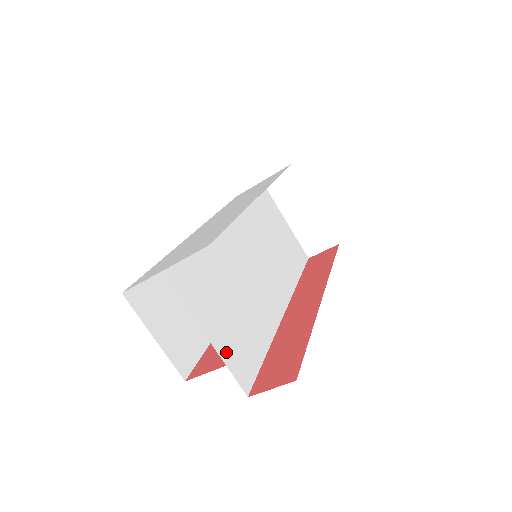
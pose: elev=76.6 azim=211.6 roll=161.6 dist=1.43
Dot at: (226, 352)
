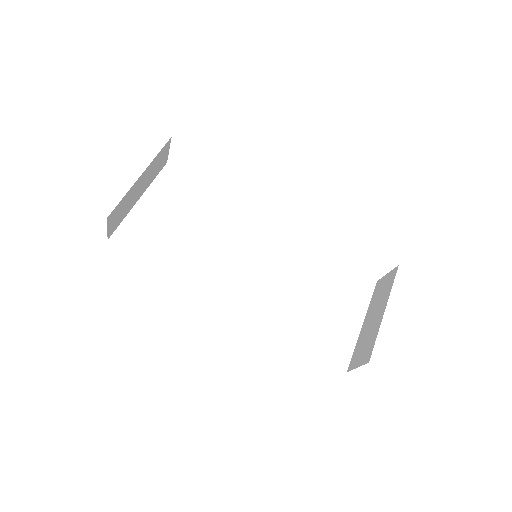
Dot at: (136, 218)
